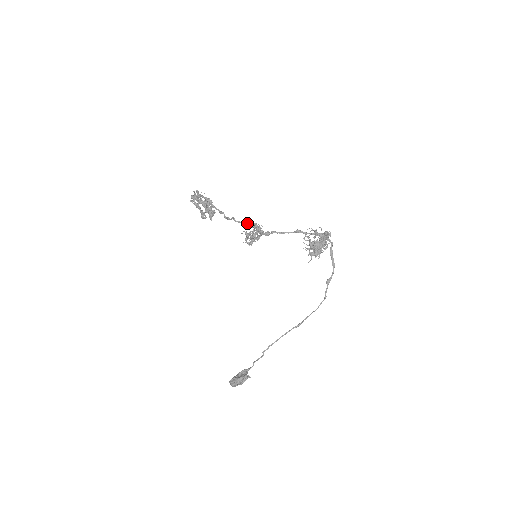
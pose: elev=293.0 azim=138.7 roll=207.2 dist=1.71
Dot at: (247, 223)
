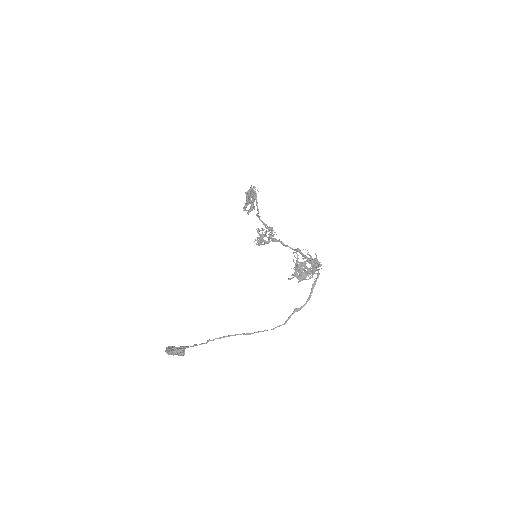
Dot at: occluded
